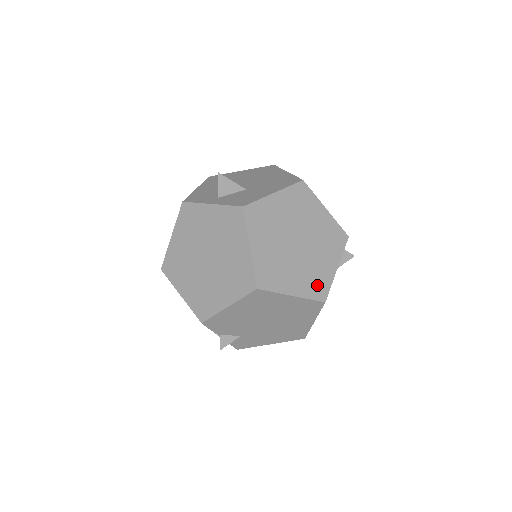
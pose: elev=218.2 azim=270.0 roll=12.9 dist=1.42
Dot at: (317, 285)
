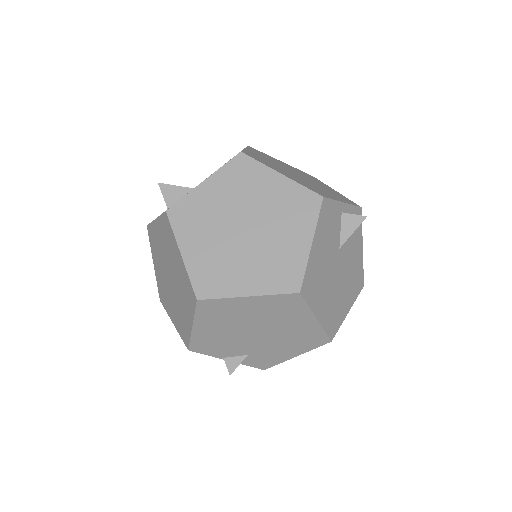
Dot at: (283, 274)
